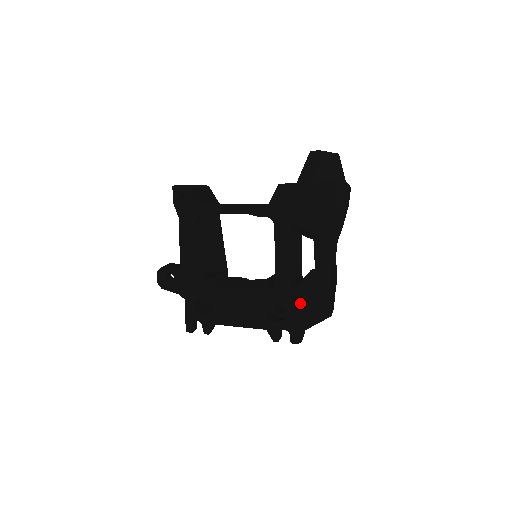
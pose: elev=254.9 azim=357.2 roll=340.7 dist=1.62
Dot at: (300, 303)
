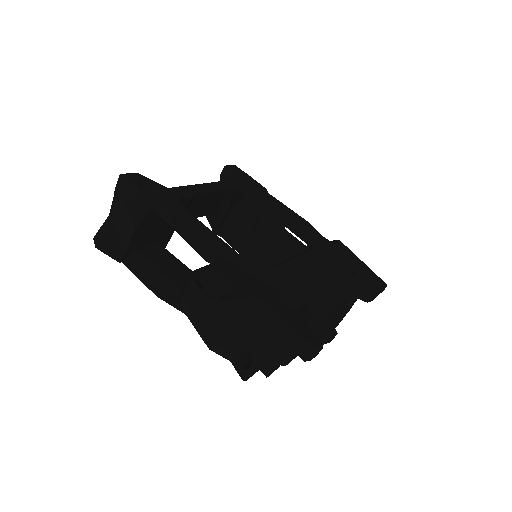
Dot at: (342, 246)
